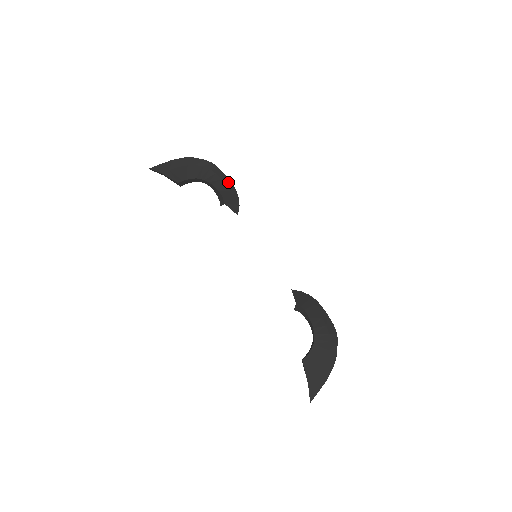
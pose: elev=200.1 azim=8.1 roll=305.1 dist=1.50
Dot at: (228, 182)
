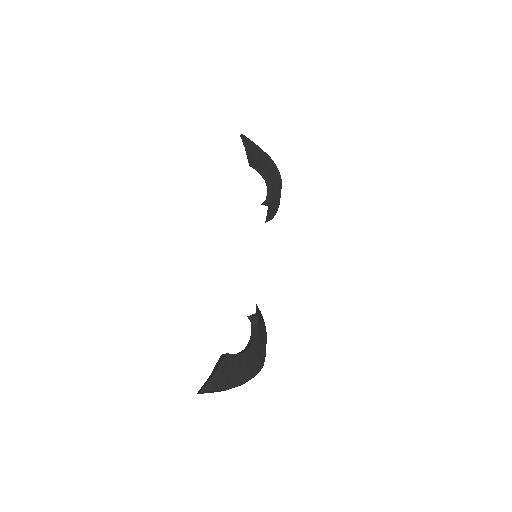
Dot at: (279, 200)
